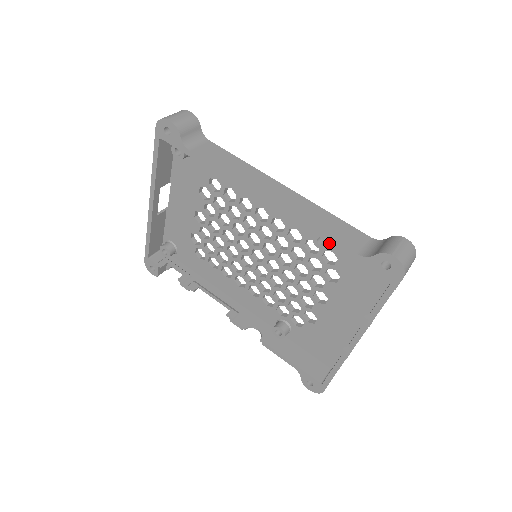
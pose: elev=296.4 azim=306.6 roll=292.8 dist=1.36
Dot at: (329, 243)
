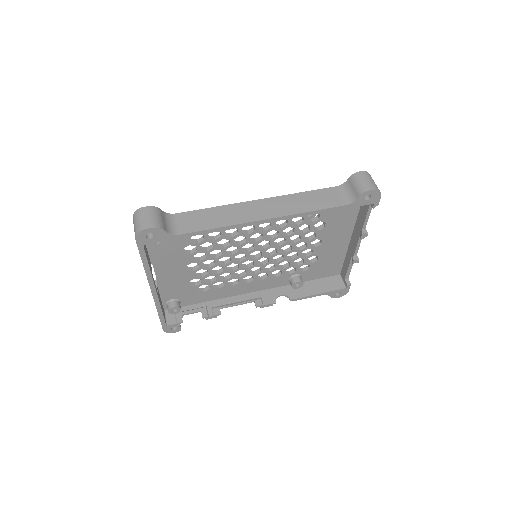
Dot at: occluded
